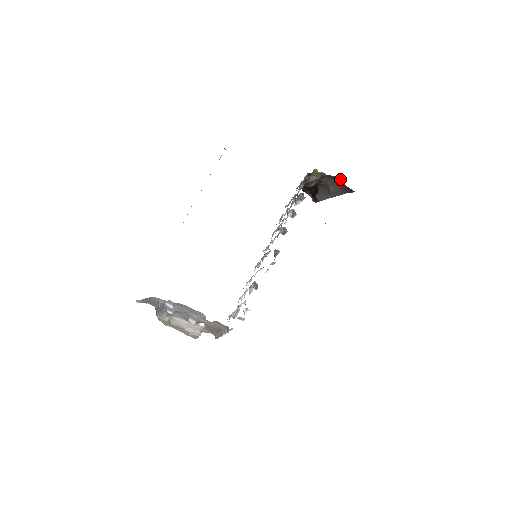
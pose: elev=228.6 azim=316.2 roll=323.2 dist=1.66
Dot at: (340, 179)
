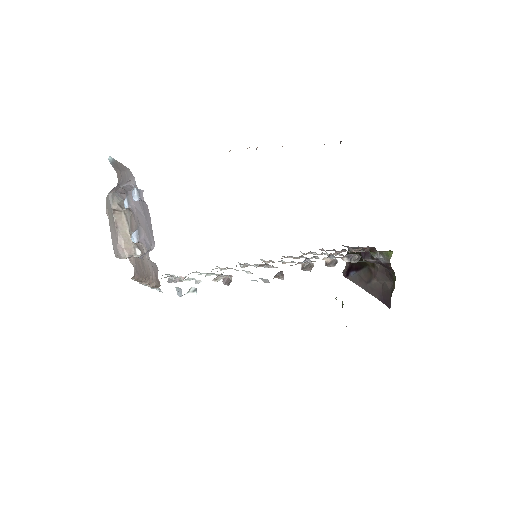
Dot at: occluded
